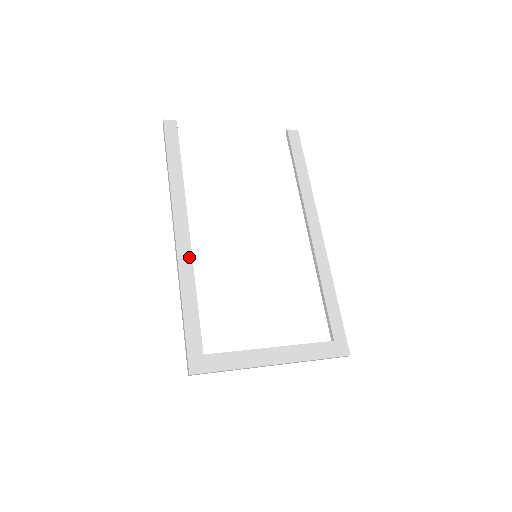
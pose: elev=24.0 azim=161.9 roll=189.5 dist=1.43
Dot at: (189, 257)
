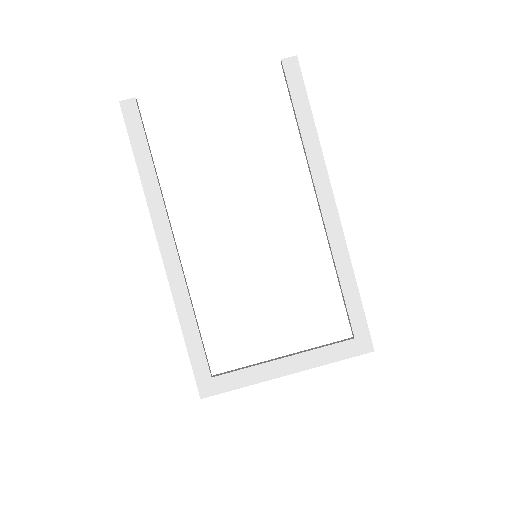
Dot at: (180, 276)
